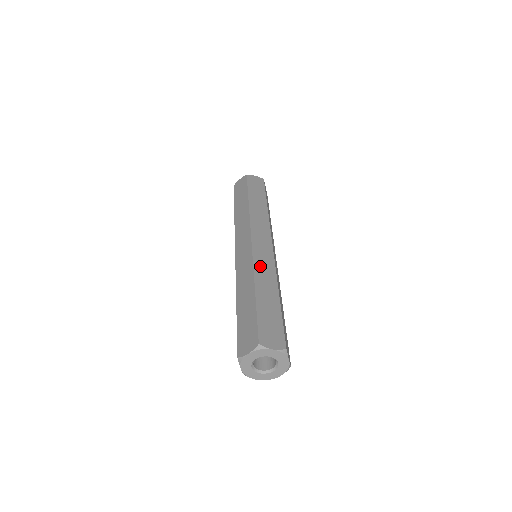
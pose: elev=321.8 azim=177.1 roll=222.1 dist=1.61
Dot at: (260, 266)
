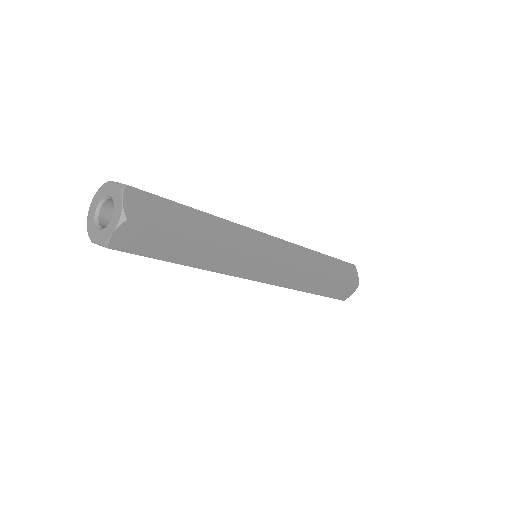
Dot at: occluded
